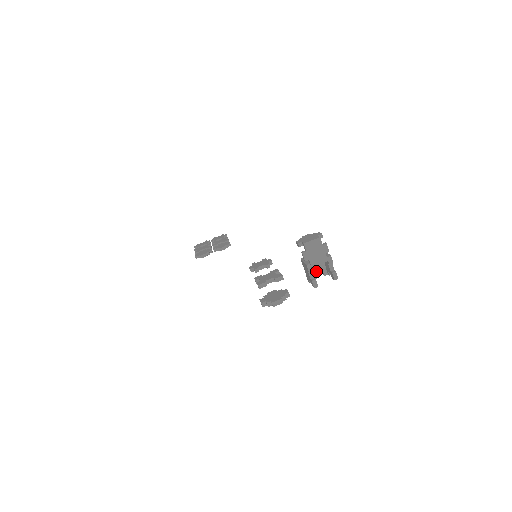
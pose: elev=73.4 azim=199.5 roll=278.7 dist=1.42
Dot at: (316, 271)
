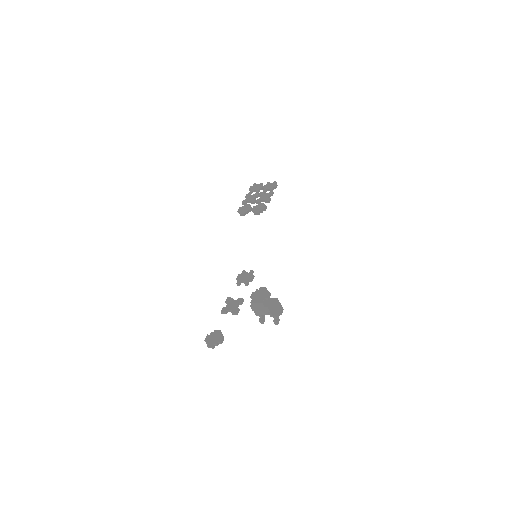
Dot at: occluded
